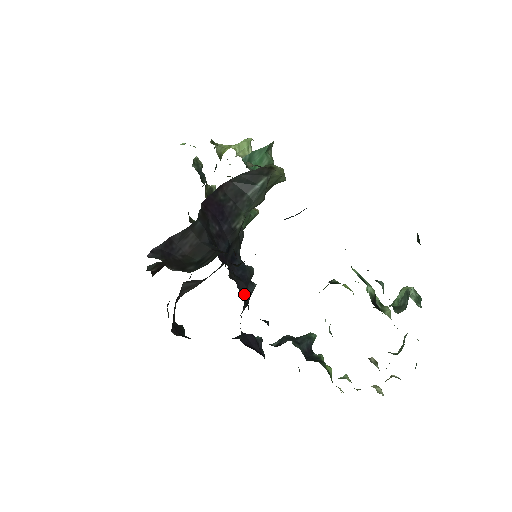
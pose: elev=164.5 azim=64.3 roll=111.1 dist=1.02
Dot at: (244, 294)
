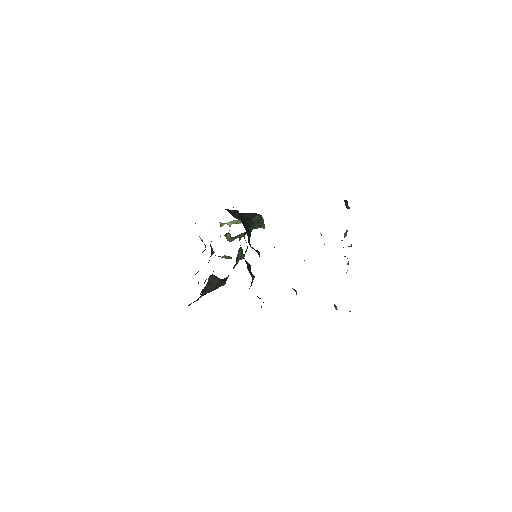
Dot at: (251, 276)
